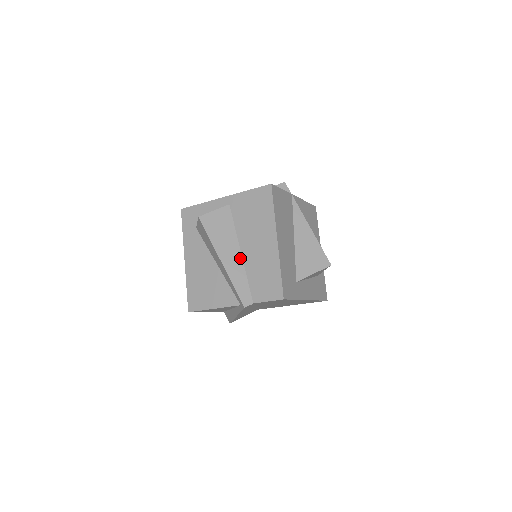
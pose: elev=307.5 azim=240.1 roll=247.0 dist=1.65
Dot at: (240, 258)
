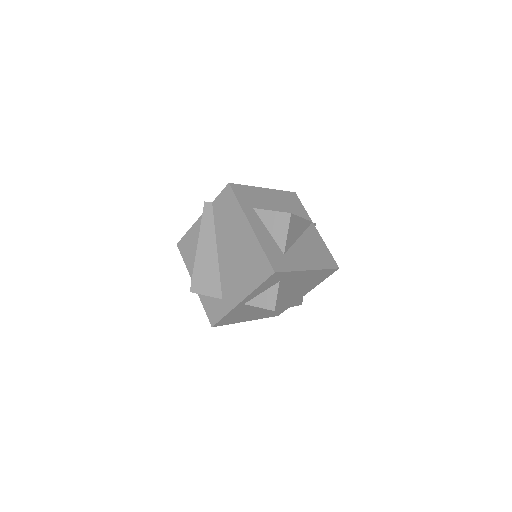
Dot at: occluded
